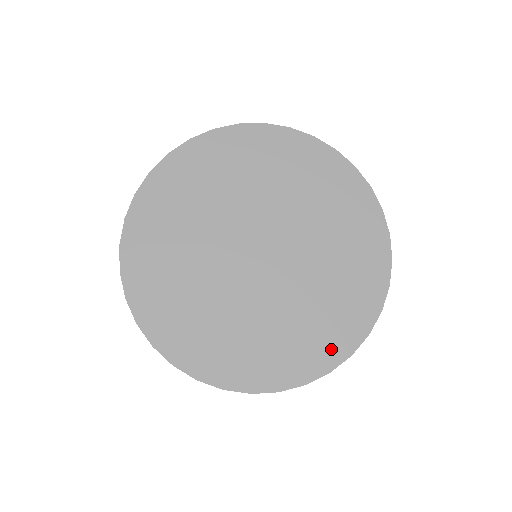
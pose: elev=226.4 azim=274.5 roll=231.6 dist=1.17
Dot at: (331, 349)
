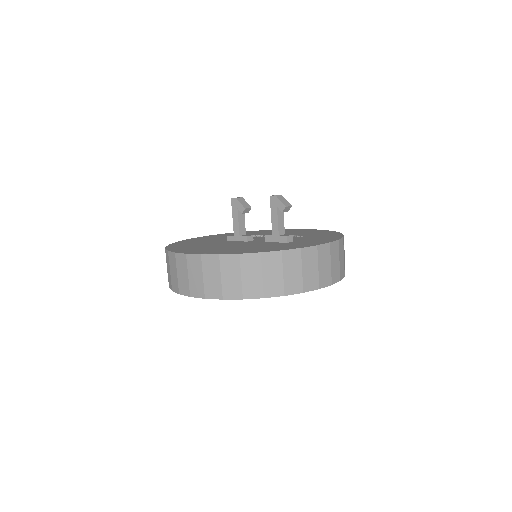
Dot at: occluded
